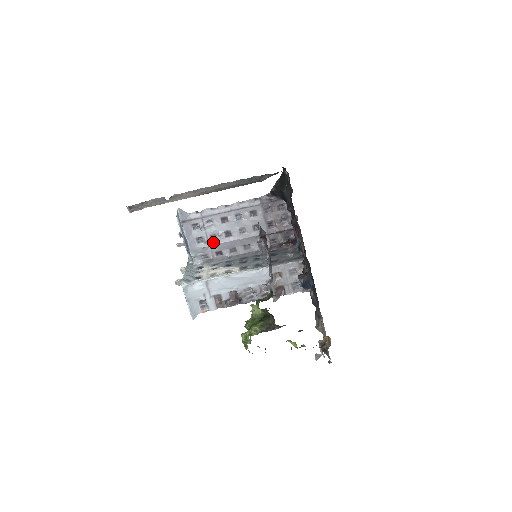
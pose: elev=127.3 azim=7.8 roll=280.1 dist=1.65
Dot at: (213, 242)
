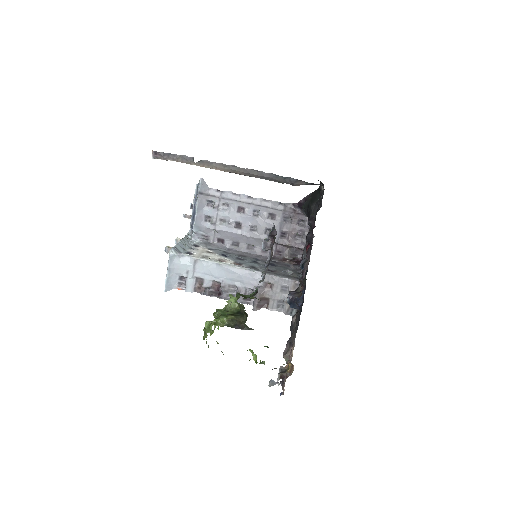
Dot at: (220, 227)
